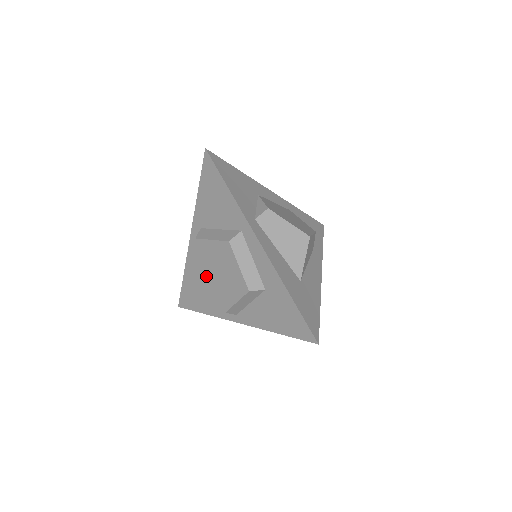
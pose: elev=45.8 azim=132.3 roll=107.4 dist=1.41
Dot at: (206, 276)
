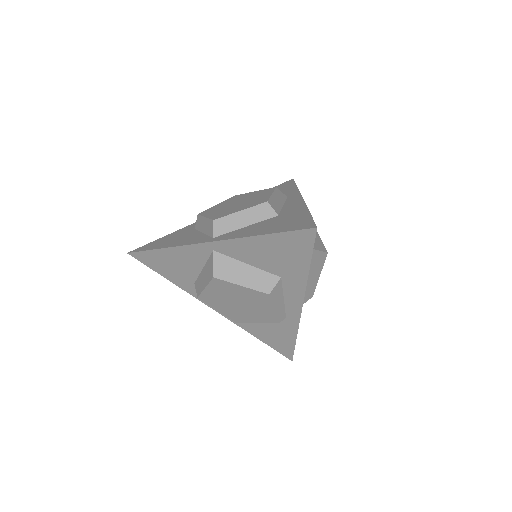
Dot at: (219, 208)
